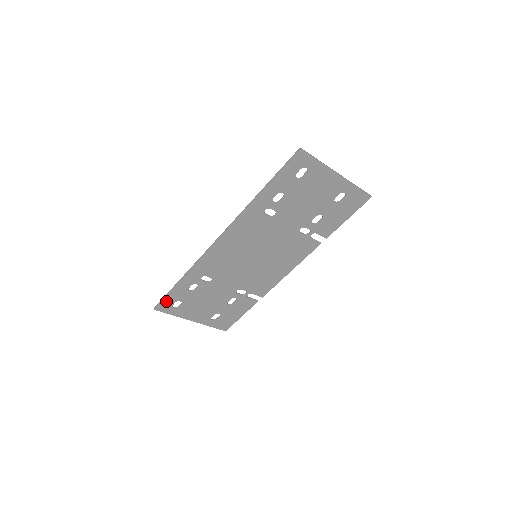
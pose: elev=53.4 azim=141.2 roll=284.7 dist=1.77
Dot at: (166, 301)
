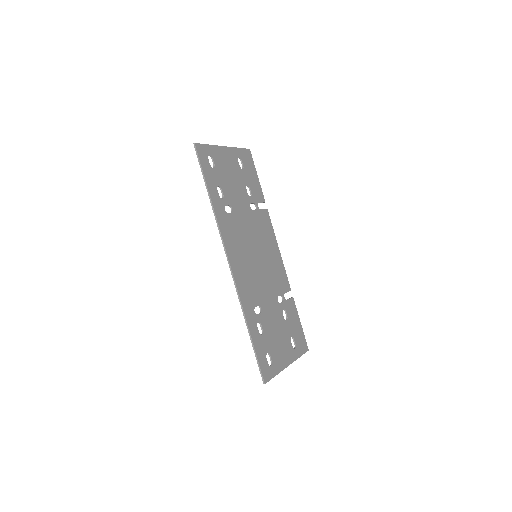
Dot at: (262, 364)
